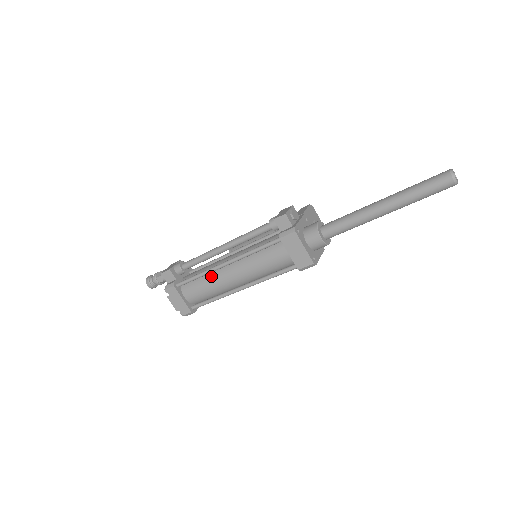
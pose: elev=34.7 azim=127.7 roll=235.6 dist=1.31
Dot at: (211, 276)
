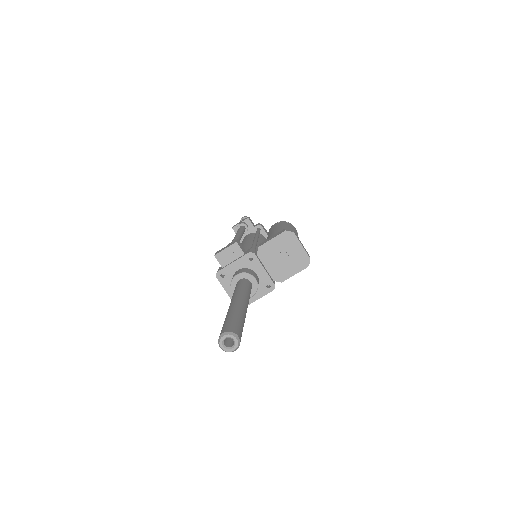
Dot at: occluded
